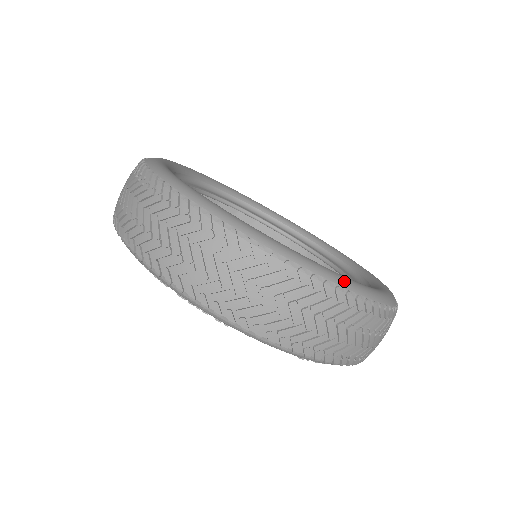
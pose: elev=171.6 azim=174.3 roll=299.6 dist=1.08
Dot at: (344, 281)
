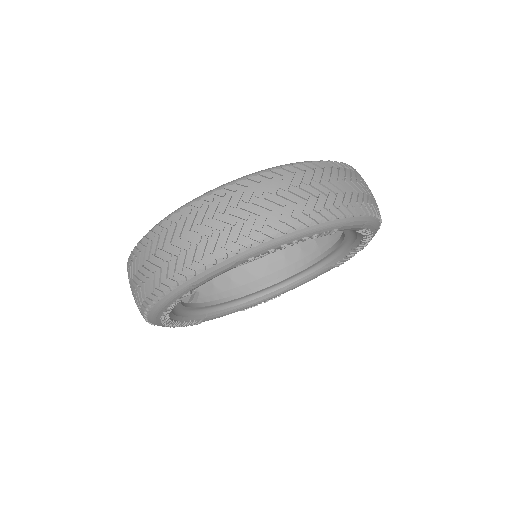
Dot at: (211, 190)
